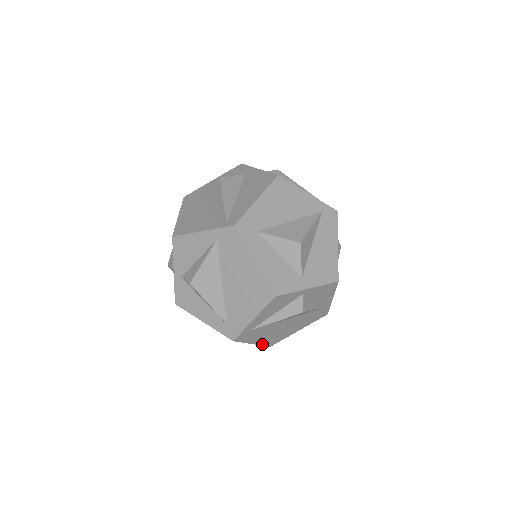
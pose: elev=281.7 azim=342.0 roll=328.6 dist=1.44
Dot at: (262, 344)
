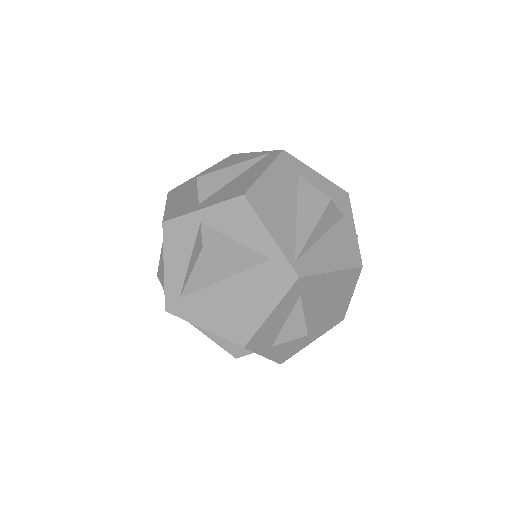
Dot at: occluded
